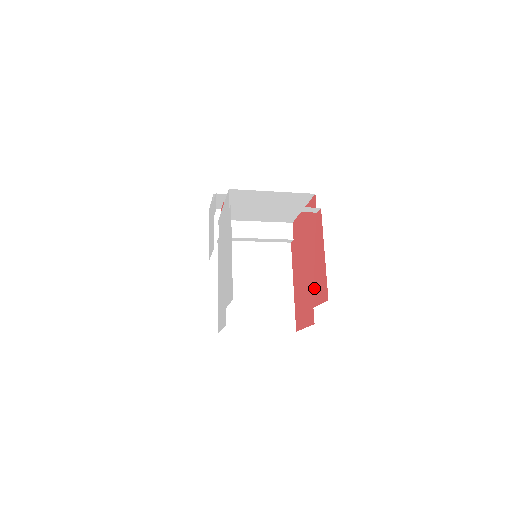
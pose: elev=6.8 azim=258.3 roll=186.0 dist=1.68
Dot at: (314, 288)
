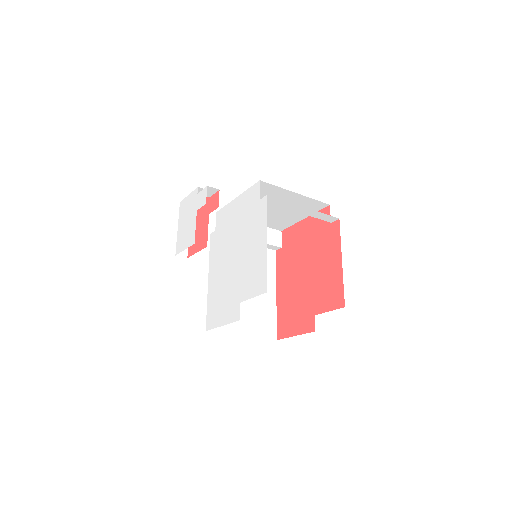
Dot at: (318, 296)
